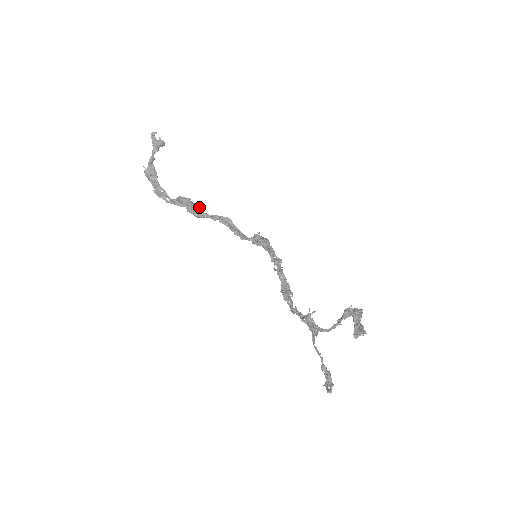
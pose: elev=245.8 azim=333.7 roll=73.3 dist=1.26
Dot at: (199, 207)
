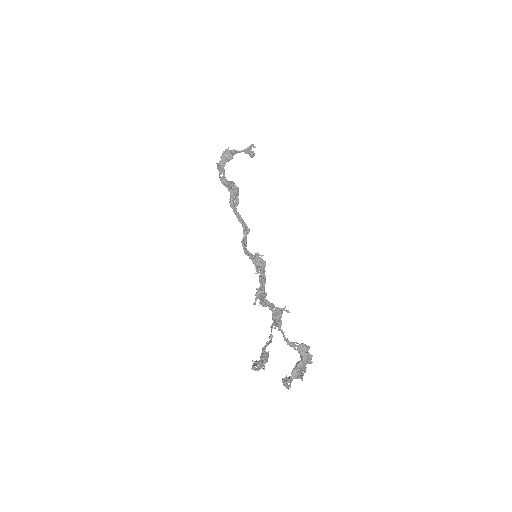
Dot at: (237, 201)
